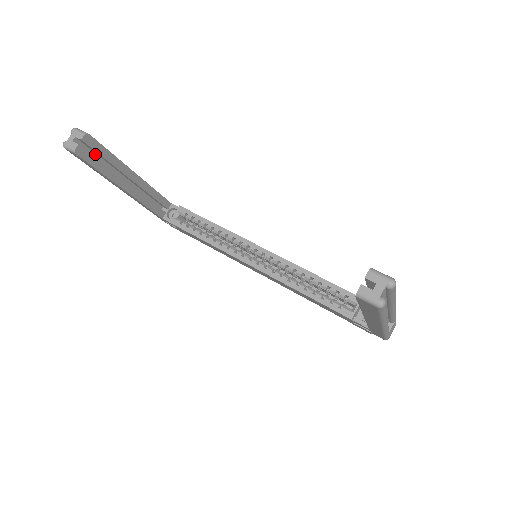
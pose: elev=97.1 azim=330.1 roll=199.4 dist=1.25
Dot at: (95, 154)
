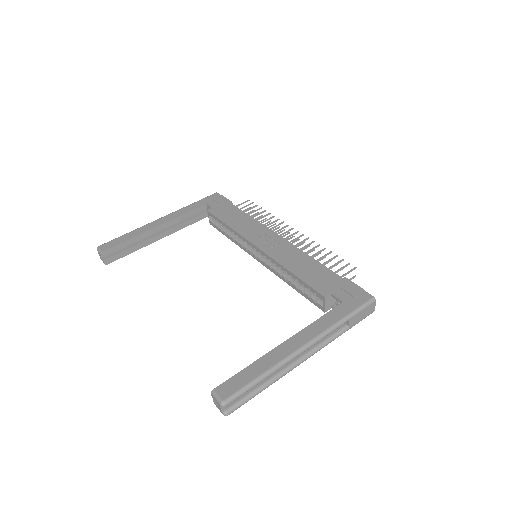
Dot at: occluded
